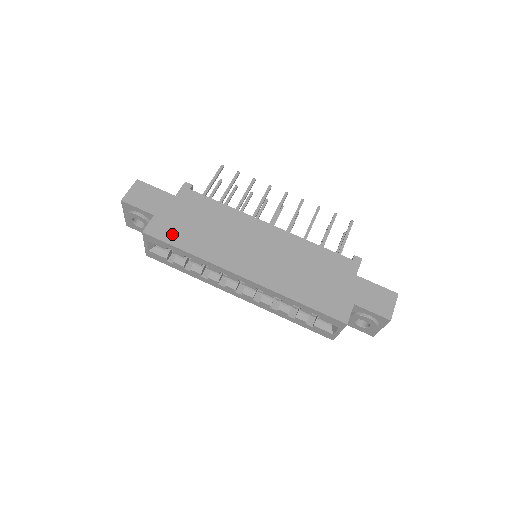
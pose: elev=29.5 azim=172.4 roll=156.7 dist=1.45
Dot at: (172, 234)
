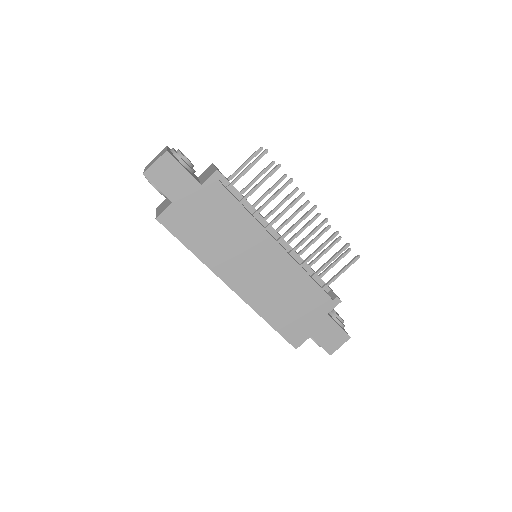
Dot at: (184, 229)
